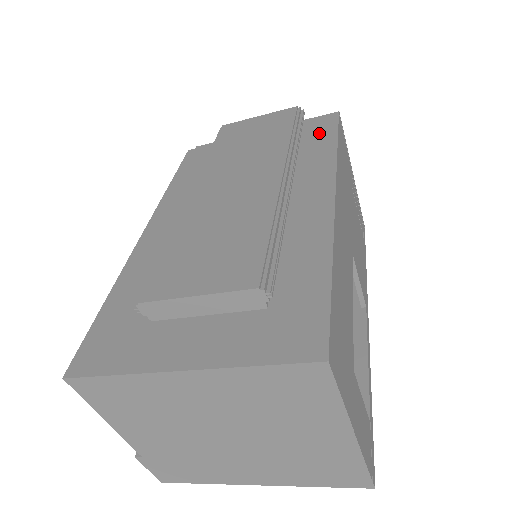
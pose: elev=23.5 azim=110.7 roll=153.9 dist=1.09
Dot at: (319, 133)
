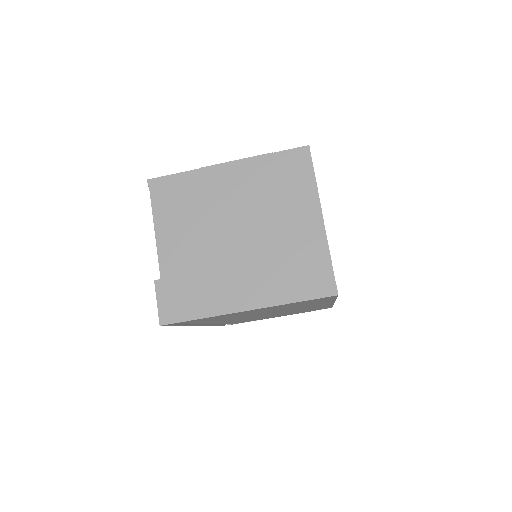
Dot at: occluded
